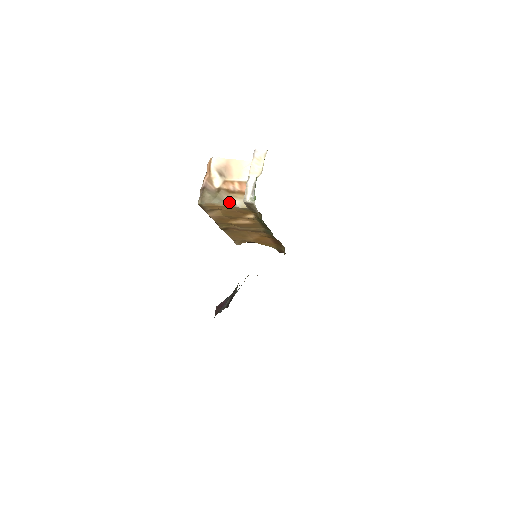
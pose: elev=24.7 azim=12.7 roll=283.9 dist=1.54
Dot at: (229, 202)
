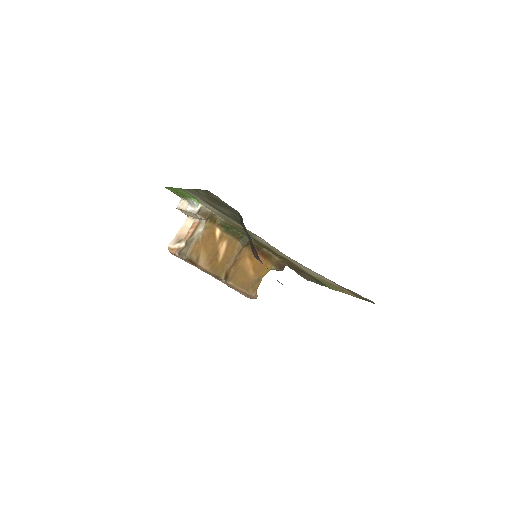
Dot at: (196, 235)
